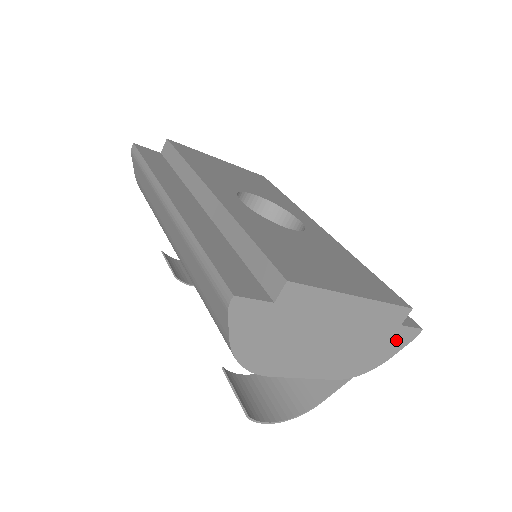
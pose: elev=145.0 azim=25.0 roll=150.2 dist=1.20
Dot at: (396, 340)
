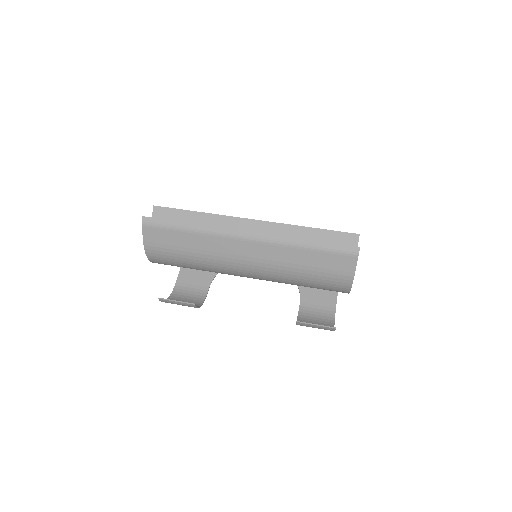
Dot at: occluded
